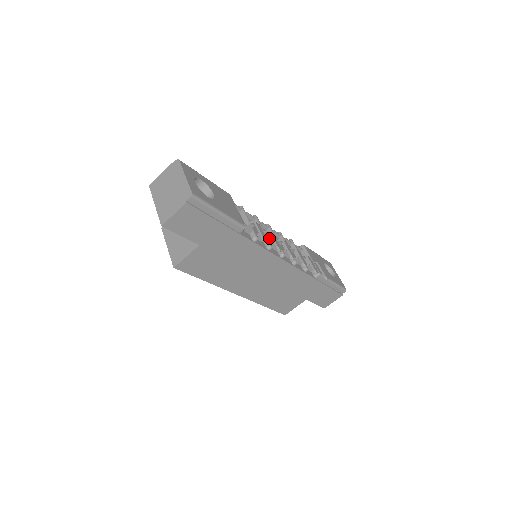
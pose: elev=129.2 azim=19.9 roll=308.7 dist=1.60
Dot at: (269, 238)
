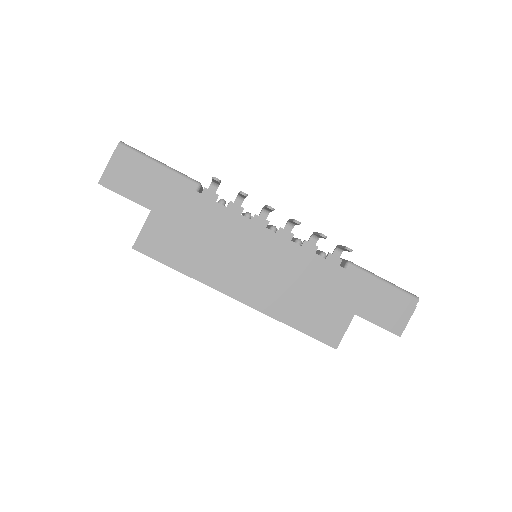
Dot at: occluded
